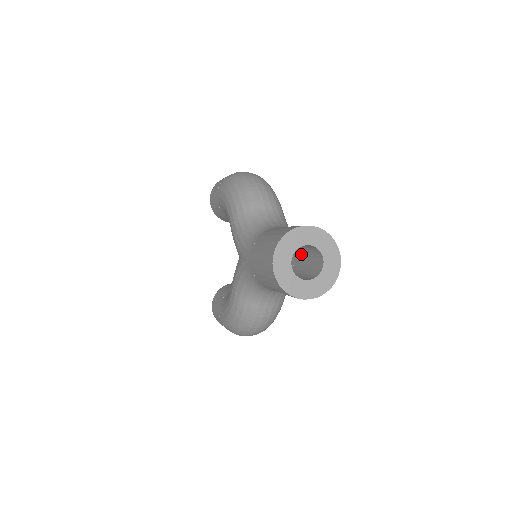
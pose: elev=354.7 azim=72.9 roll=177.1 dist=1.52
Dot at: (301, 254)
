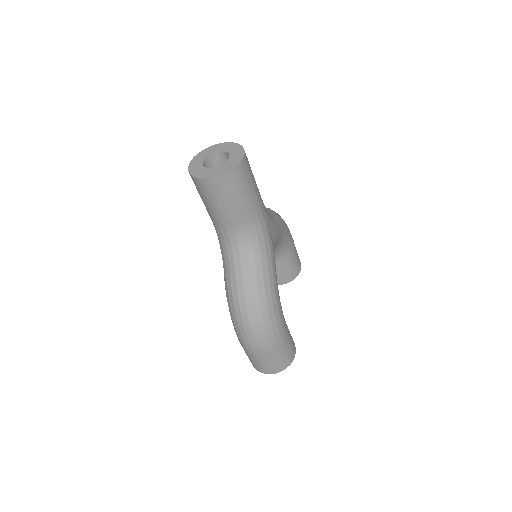
Dot at: occluded
